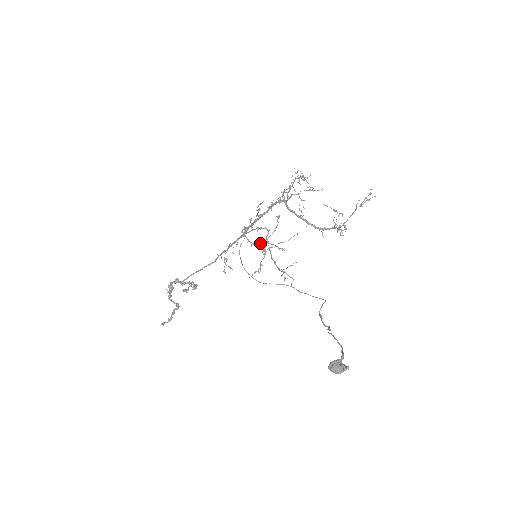
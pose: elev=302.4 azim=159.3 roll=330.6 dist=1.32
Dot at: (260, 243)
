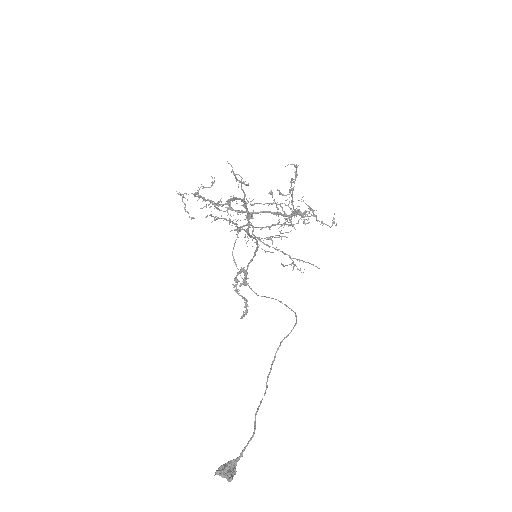
Dot at: occluded
